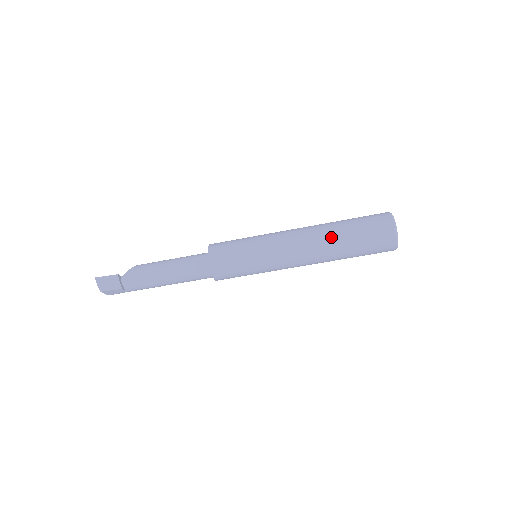
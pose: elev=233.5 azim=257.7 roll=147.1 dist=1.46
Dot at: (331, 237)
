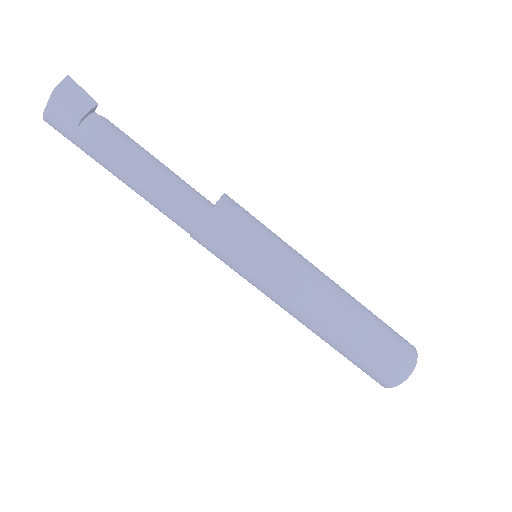
Dot at: (357, 305)
